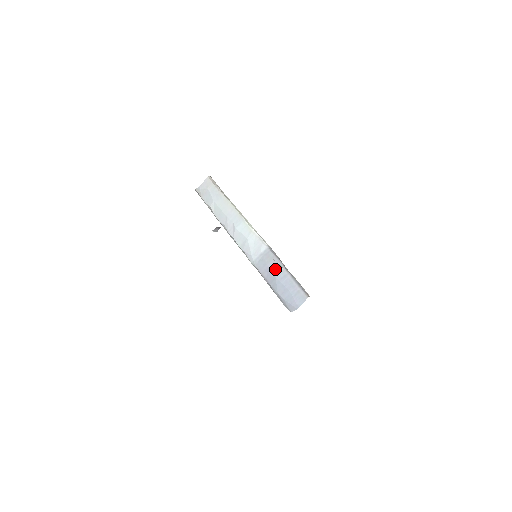
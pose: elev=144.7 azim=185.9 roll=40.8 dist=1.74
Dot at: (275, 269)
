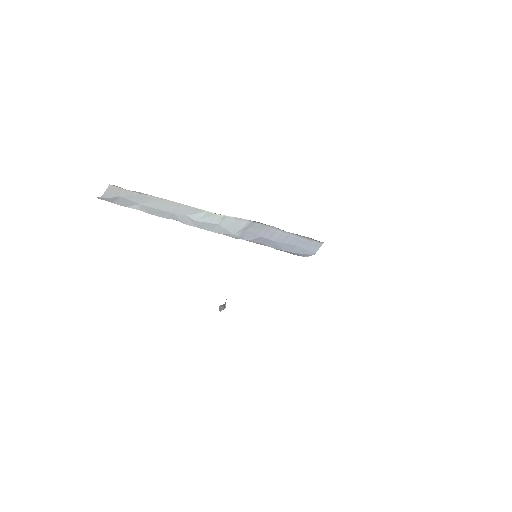
Dot at: (271, 236)
